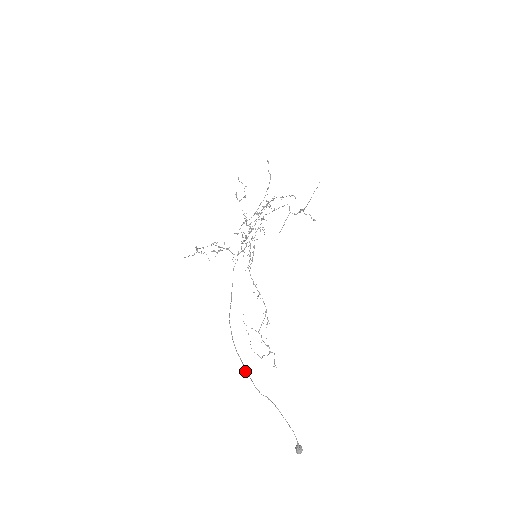
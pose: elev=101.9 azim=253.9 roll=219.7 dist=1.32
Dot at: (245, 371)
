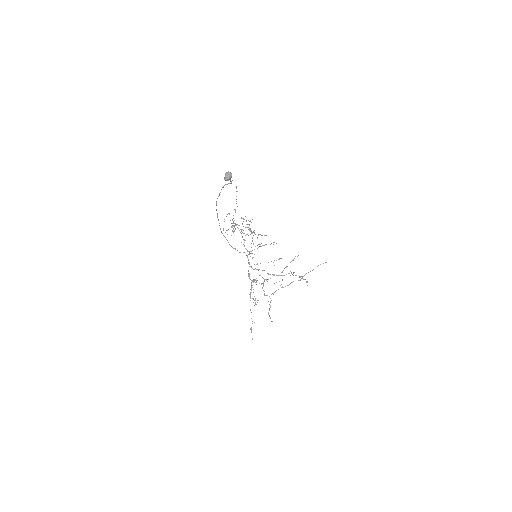
Dot at: occluded
